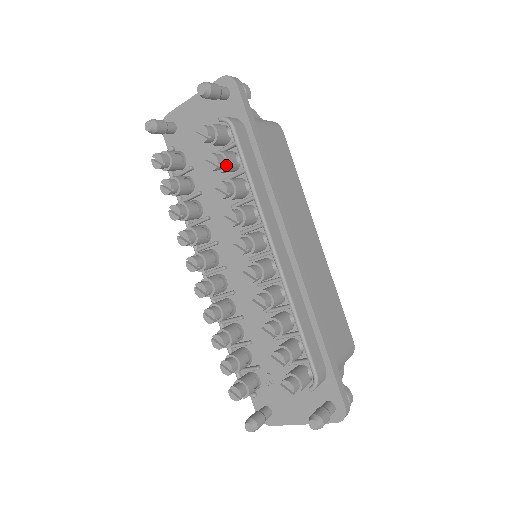
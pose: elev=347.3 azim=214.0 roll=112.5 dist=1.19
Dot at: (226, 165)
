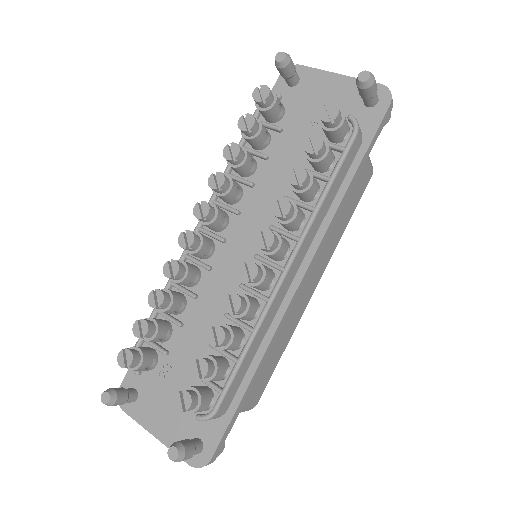
Dot at: (321, 159)
